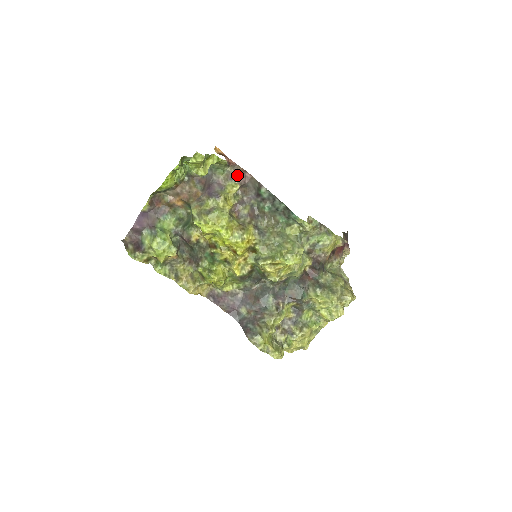
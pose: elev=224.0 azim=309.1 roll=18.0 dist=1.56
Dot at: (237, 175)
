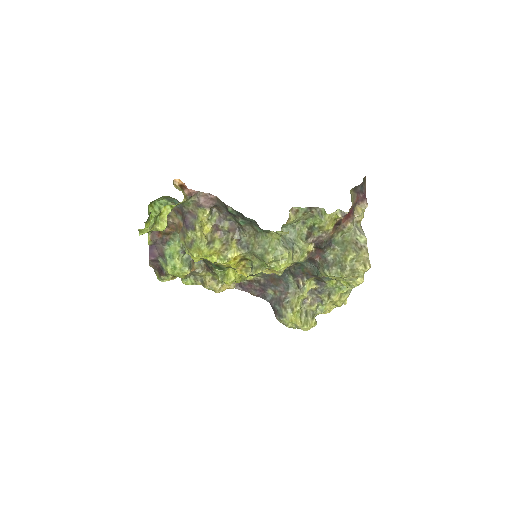
Dot at: (202, 202)
